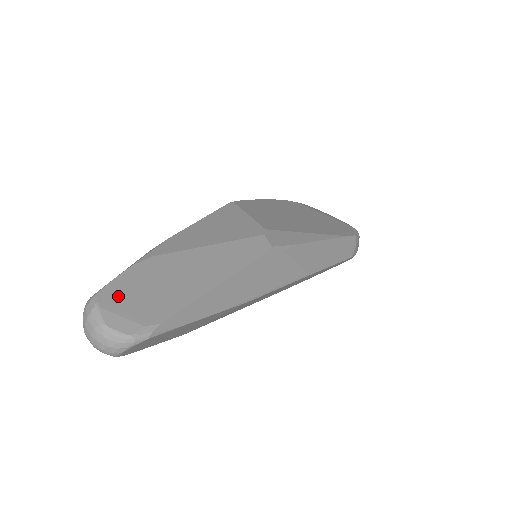
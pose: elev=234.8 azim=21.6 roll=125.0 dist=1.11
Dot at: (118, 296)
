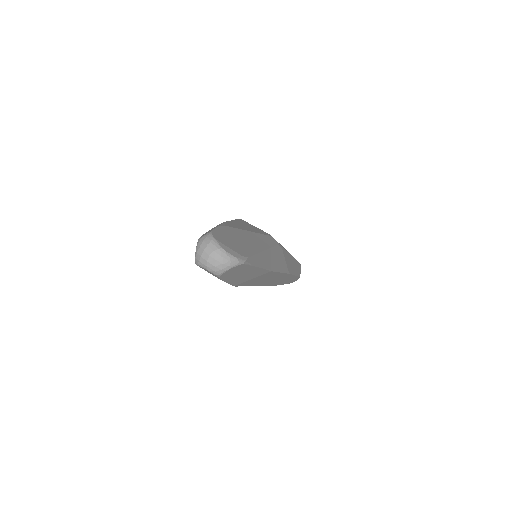
Dot at: (221, 238)
